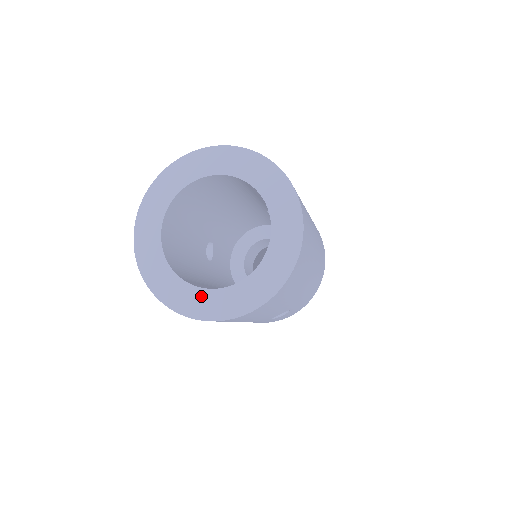
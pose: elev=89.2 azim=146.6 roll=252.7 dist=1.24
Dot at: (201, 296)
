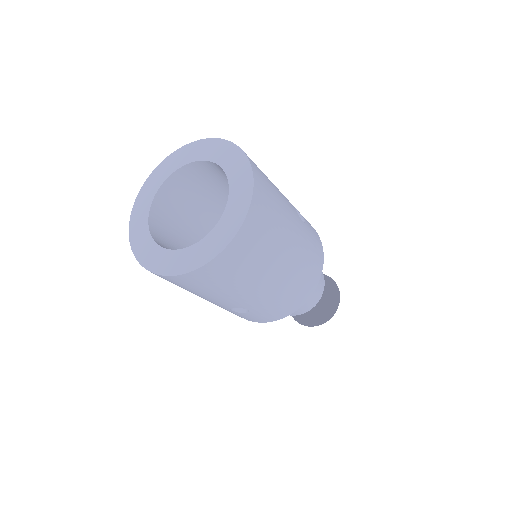
Dot at: (152, 248)
